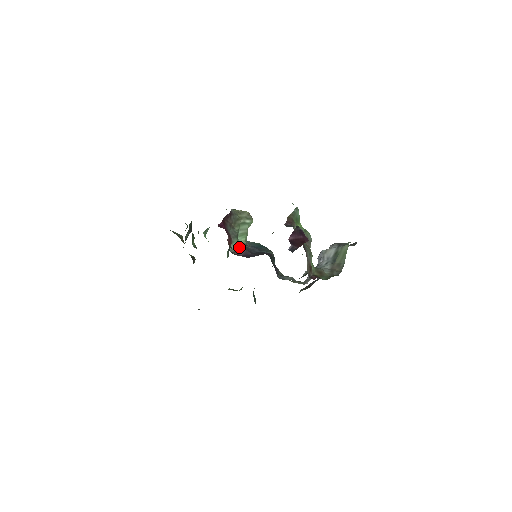
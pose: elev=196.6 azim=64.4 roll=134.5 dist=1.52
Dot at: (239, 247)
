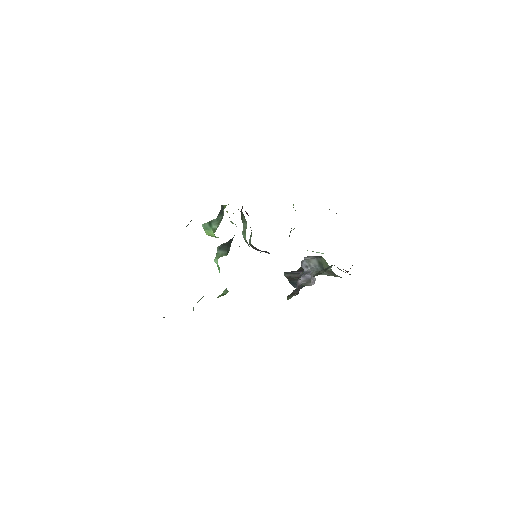
Dot at: occluded
